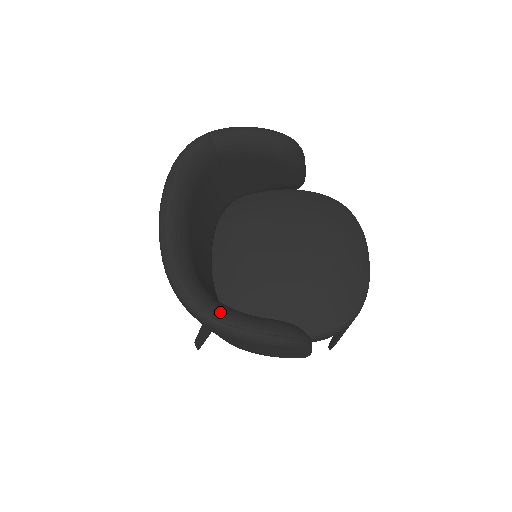
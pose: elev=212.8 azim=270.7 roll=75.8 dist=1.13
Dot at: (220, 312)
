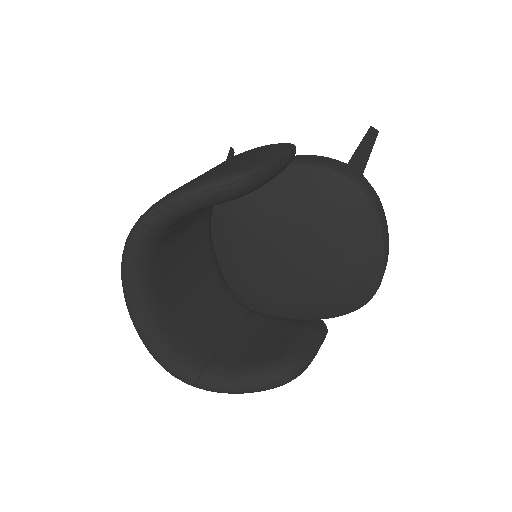
Dot at: (211, 383)
